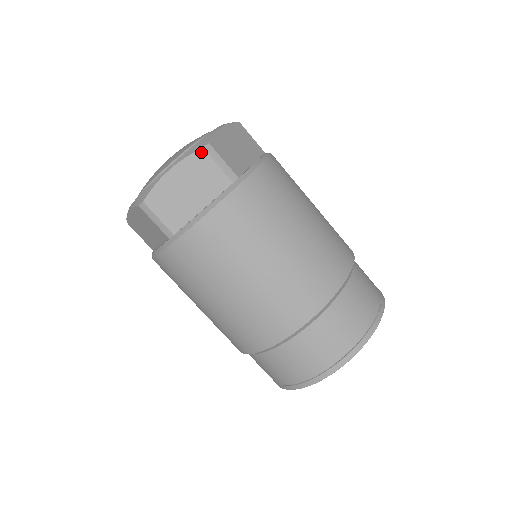
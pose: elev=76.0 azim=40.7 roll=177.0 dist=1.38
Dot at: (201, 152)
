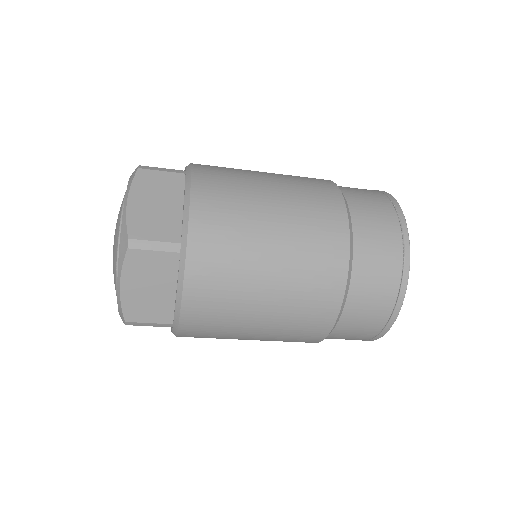
Dot at: (130, 253)
